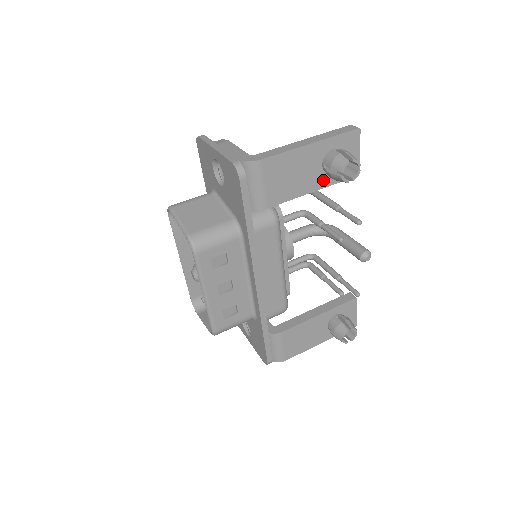
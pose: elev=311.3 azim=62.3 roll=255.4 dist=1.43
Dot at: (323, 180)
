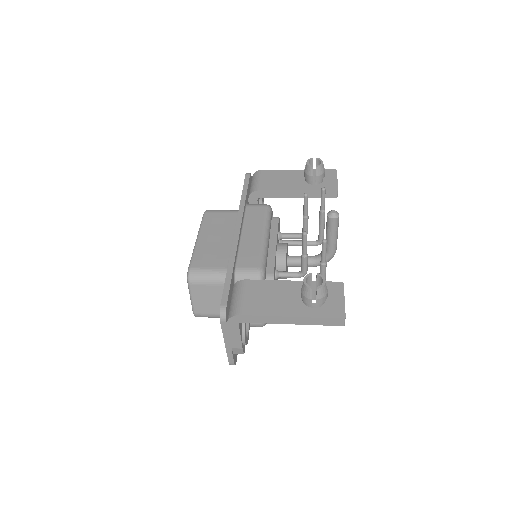
Dot at: (306, 187)
